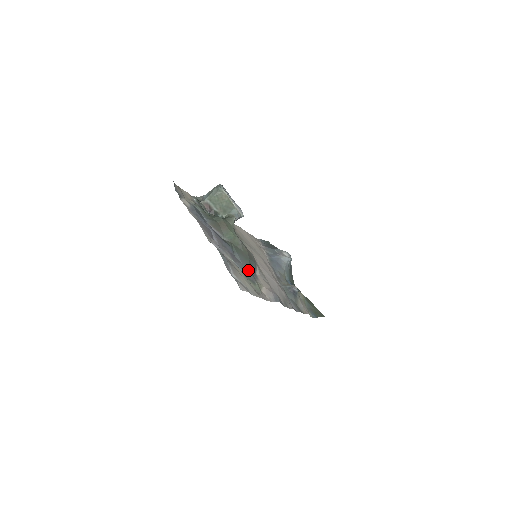
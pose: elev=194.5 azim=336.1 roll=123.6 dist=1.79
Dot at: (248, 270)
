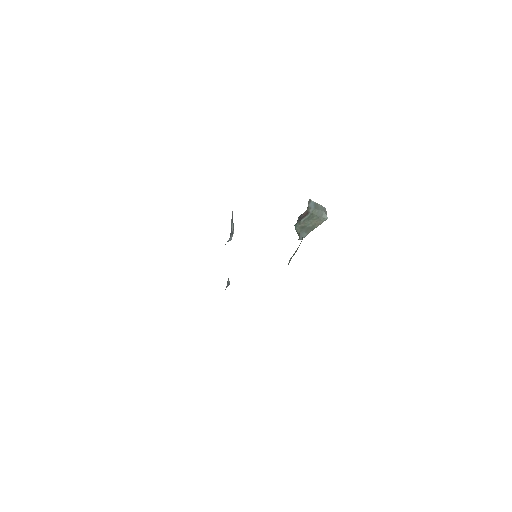
Dot at: occluded
